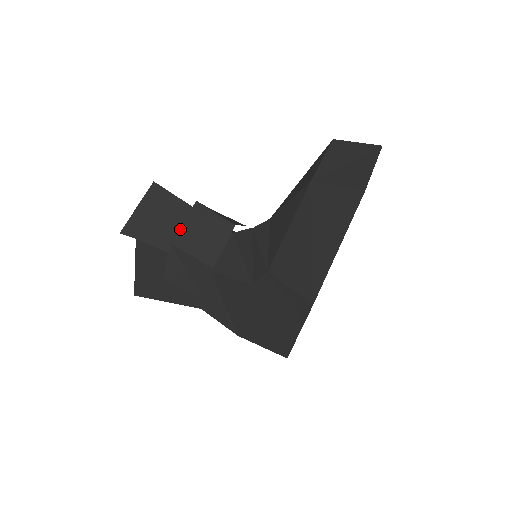
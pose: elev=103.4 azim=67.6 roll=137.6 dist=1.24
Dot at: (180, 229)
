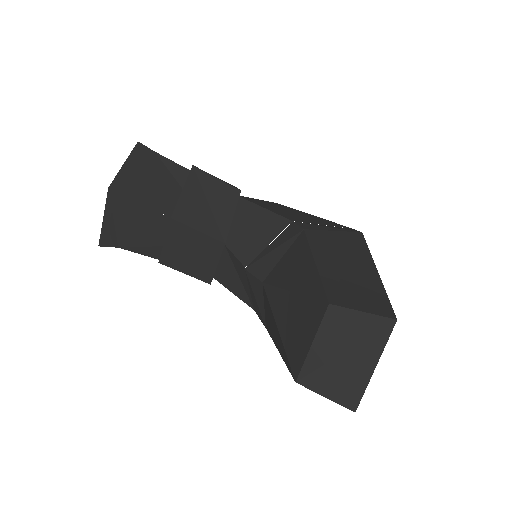
Dot at: (163, 249)
